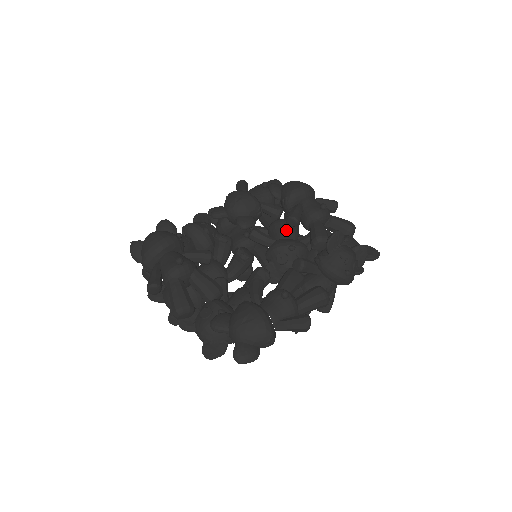
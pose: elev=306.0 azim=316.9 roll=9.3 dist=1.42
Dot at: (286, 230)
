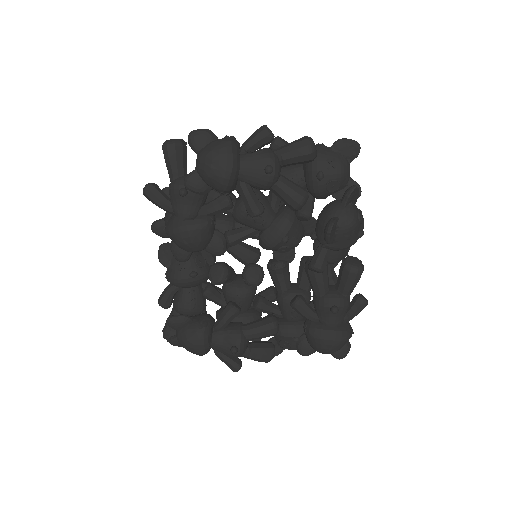
Dot at: (258, 221)
